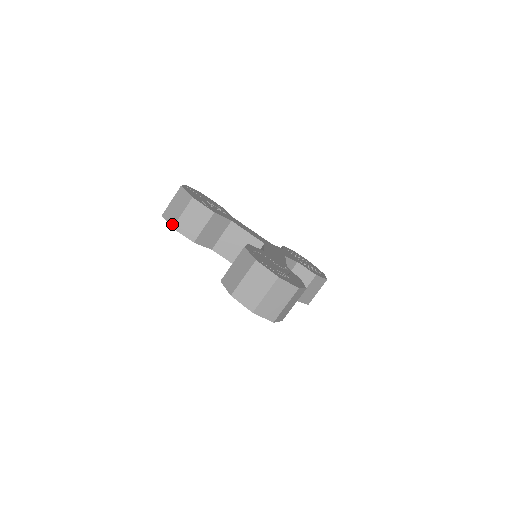
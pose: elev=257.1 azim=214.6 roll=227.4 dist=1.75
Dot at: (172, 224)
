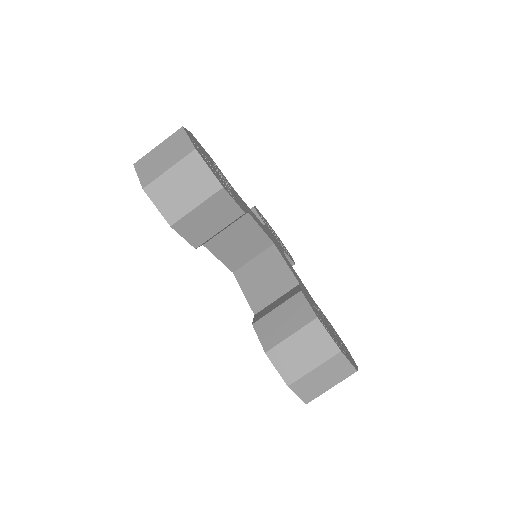
Dot at: (170, 219)
